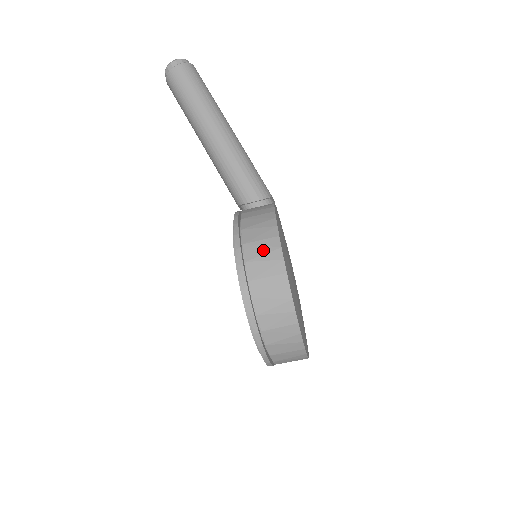
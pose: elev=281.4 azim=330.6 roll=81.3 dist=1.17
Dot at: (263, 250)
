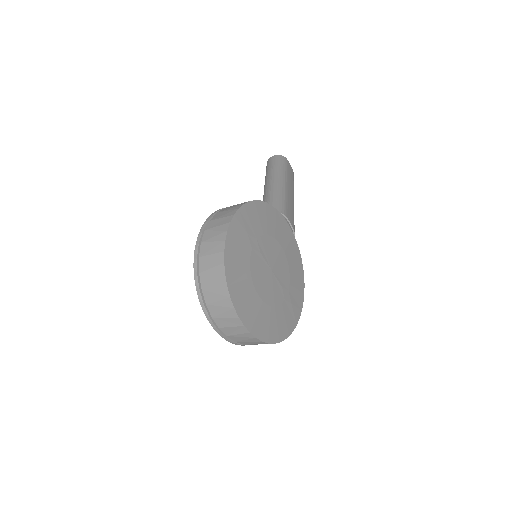
Dot at: (232, 207)
